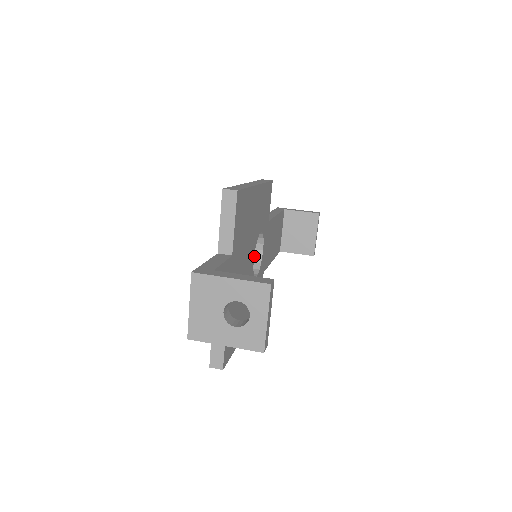
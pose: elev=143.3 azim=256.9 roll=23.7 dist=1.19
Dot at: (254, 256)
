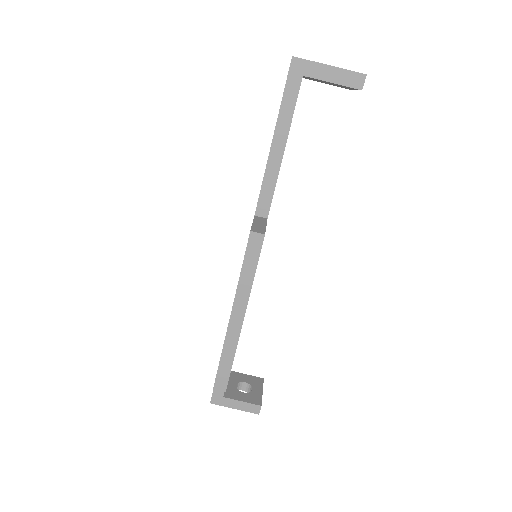
Dot at: occluded
